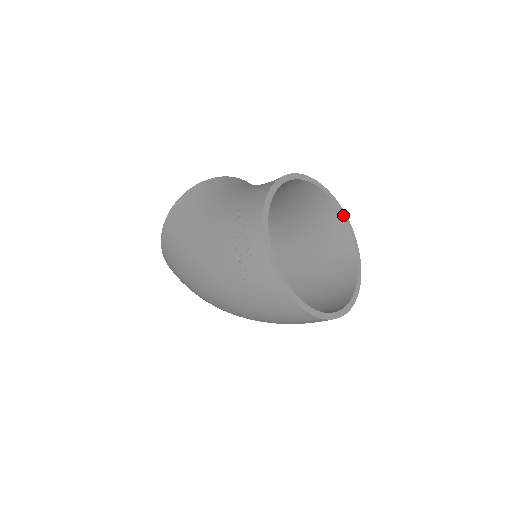
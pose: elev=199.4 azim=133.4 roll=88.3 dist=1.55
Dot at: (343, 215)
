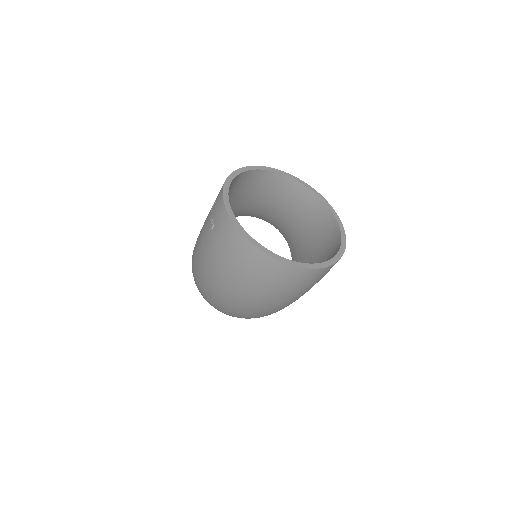
Dot at: (332, 212)
